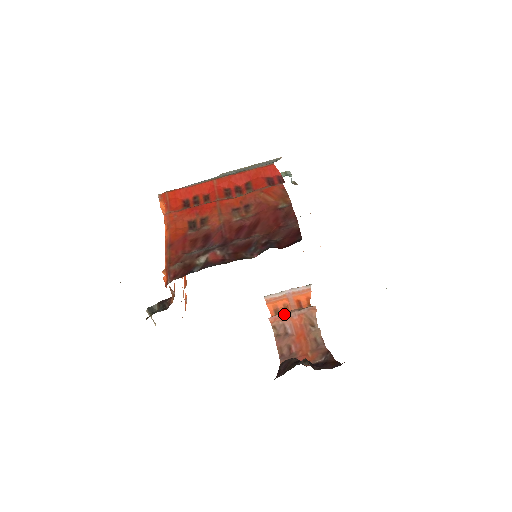
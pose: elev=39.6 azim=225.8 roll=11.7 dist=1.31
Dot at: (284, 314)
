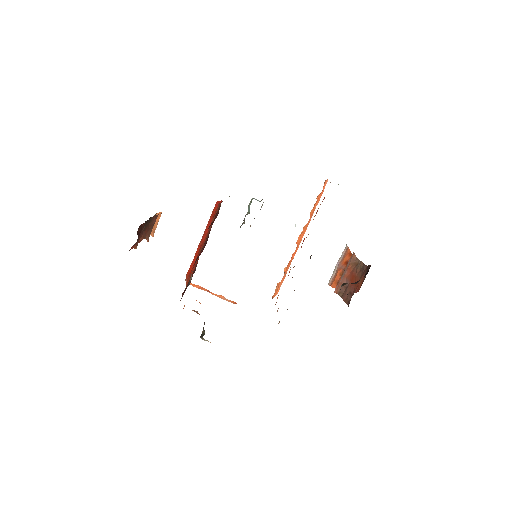
Dot at: occluded
